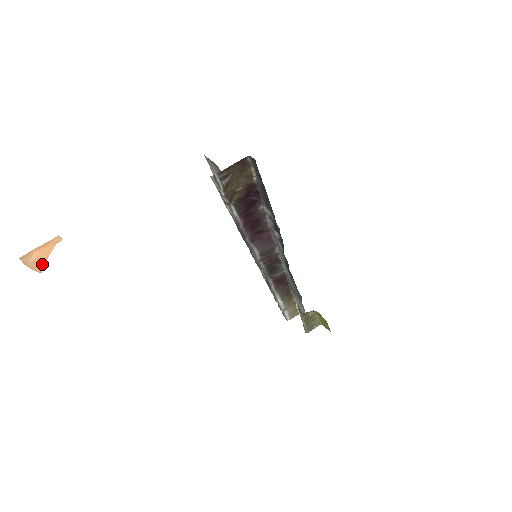
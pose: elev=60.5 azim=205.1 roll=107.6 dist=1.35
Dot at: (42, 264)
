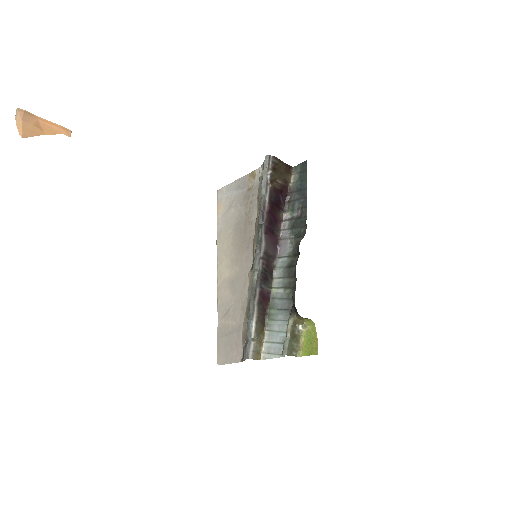
Dot at: (32, 133)
